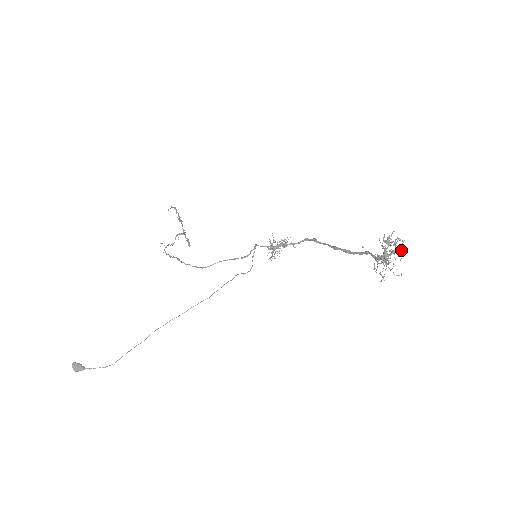
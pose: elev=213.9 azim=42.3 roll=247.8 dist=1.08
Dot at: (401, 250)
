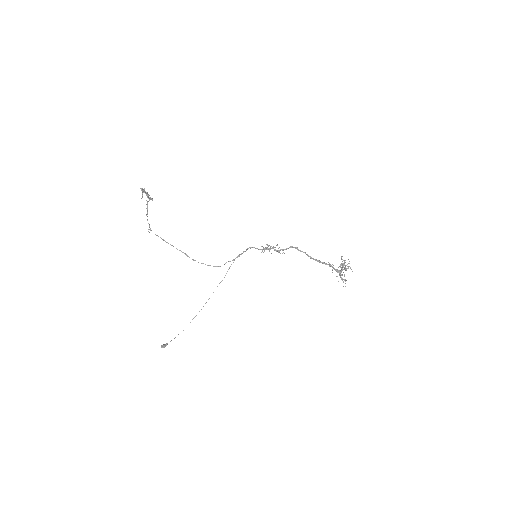
Dot at: occluded
